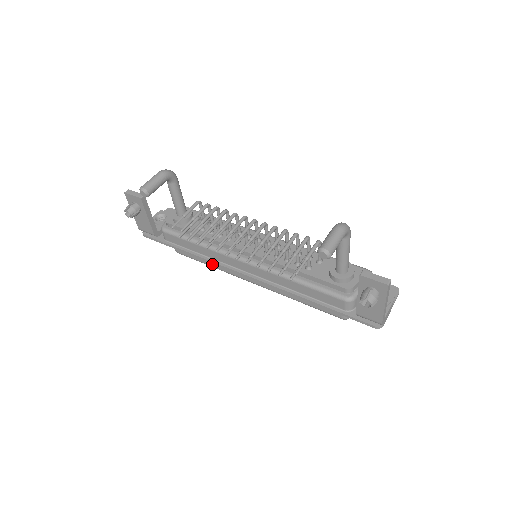
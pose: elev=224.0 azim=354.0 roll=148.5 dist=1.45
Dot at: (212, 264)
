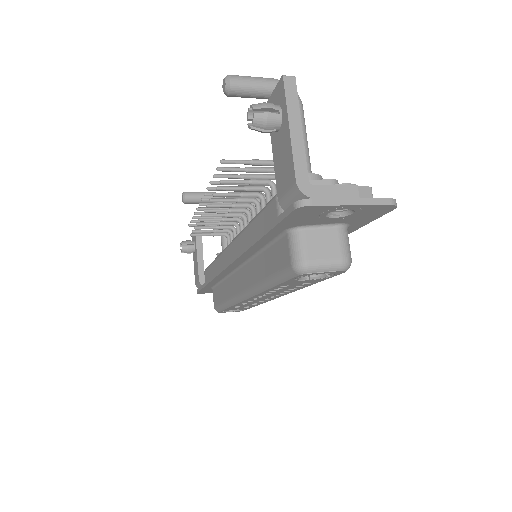
Dot at: (225, 296)
